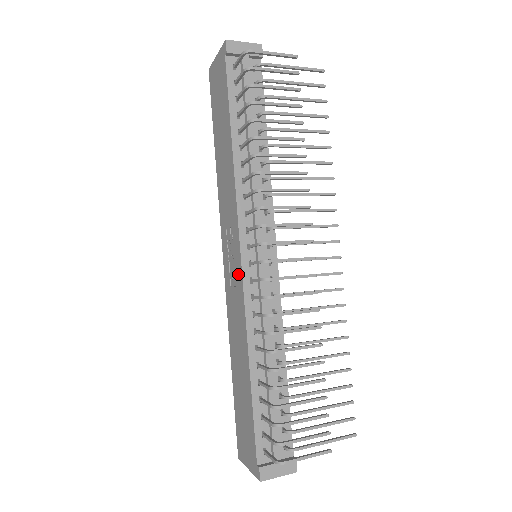
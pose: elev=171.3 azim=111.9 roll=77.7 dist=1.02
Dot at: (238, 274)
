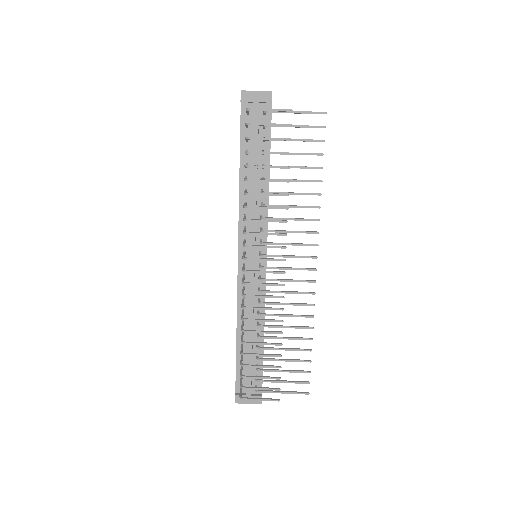
Dot at: occluded
